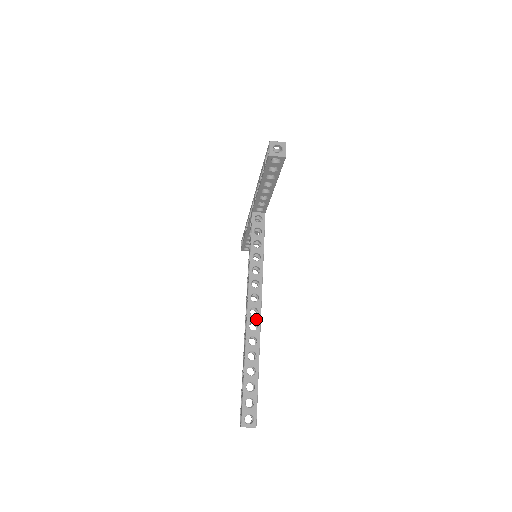
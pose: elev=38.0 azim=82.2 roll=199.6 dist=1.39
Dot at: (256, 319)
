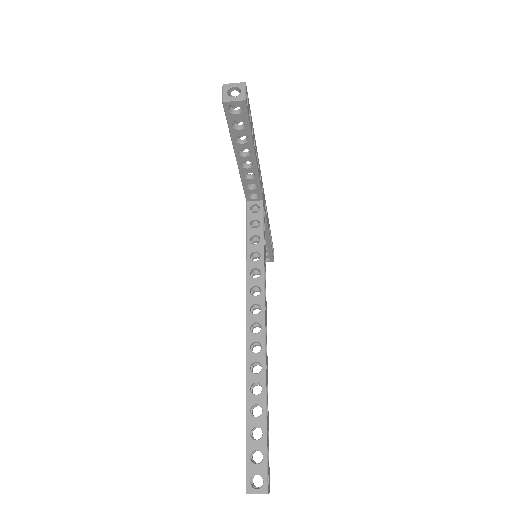
Dot at: (259, 337)
